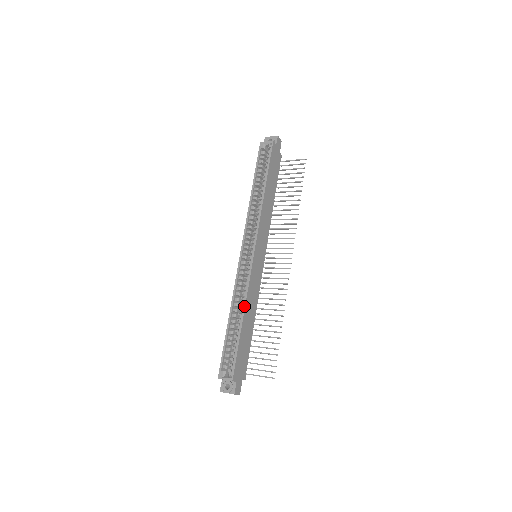
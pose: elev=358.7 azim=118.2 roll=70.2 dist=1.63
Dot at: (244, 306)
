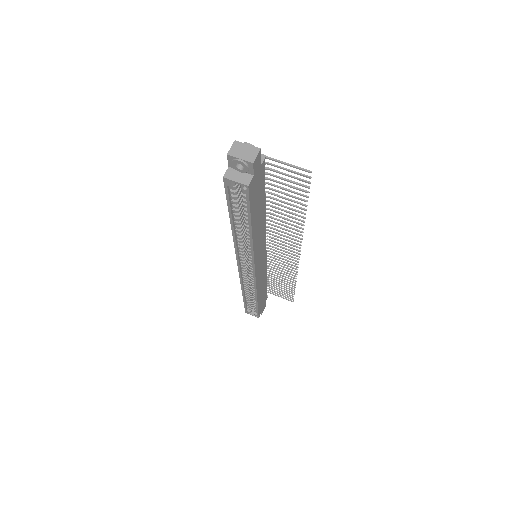
Dot at: (256, 296)
